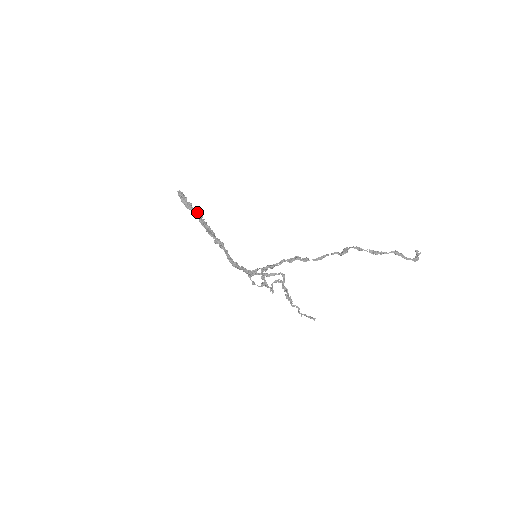
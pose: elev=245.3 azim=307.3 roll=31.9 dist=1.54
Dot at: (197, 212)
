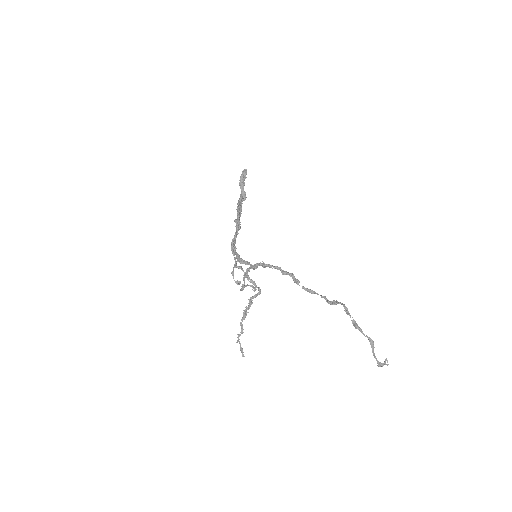
Dot at: (243, 194)
